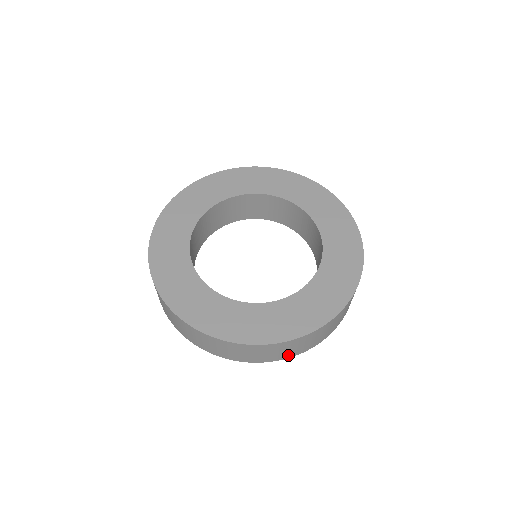
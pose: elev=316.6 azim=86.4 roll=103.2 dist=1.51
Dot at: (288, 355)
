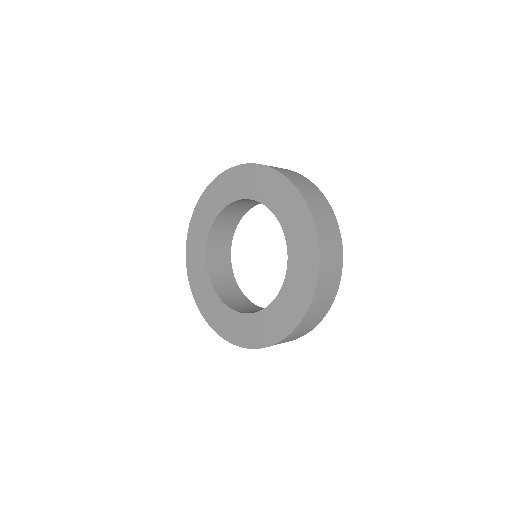
Dot at: occluded
